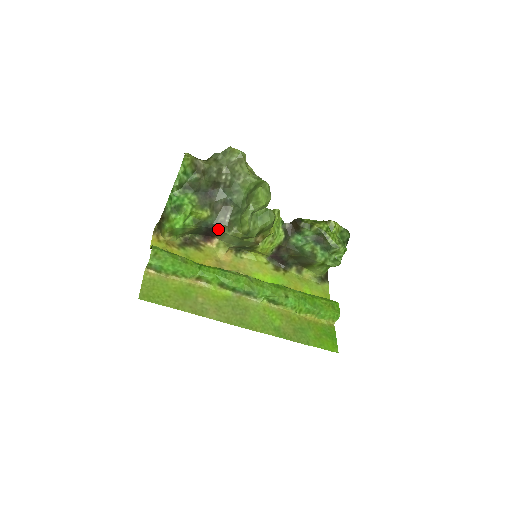
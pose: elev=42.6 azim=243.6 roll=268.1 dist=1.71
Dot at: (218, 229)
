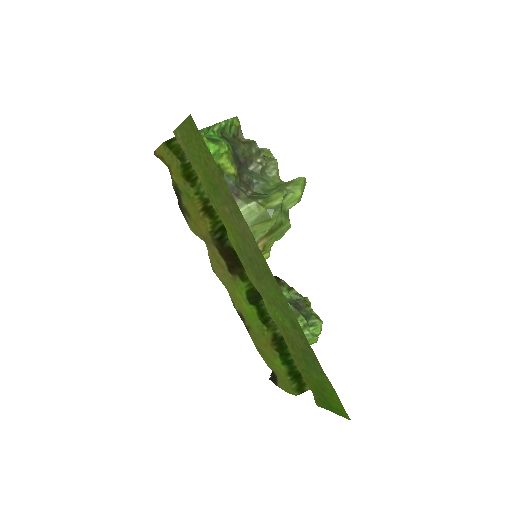
Dot at: (236, 195)
